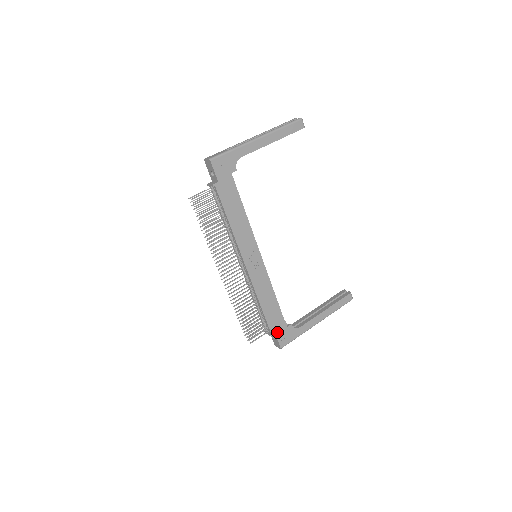
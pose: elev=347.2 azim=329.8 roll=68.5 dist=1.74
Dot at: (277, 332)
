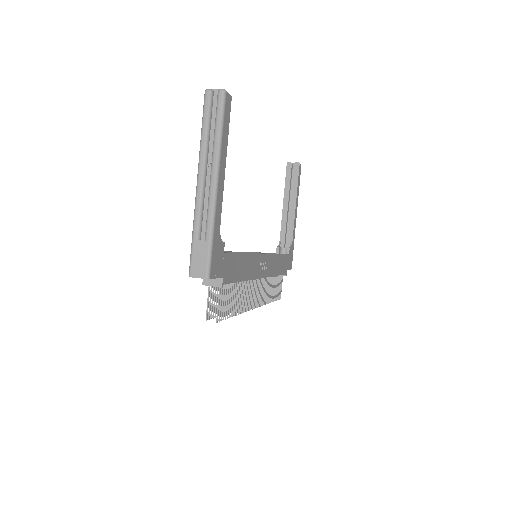
Dot at: (287, 267)
